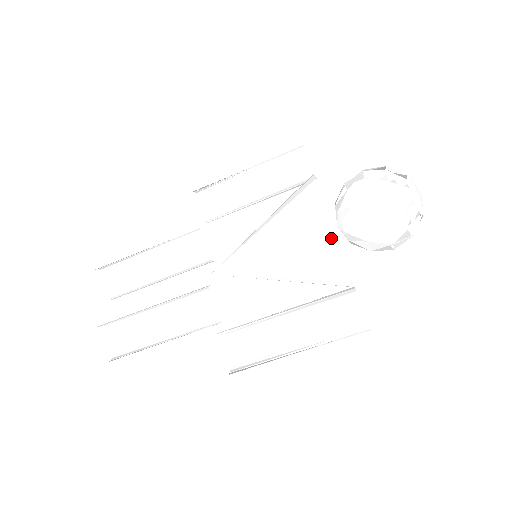
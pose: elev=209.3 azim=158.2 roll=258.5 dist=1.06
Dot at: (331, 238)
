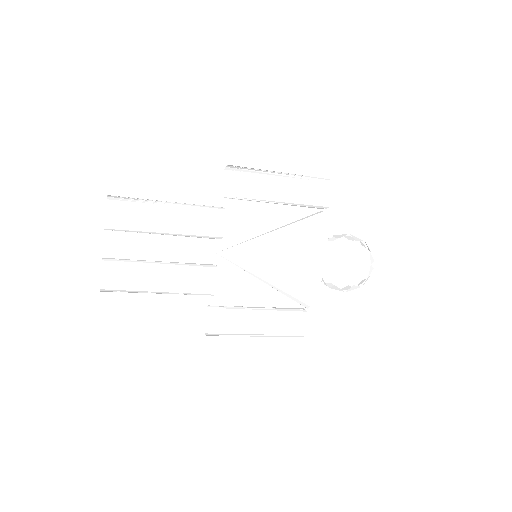
Dot at: (316, 287)
